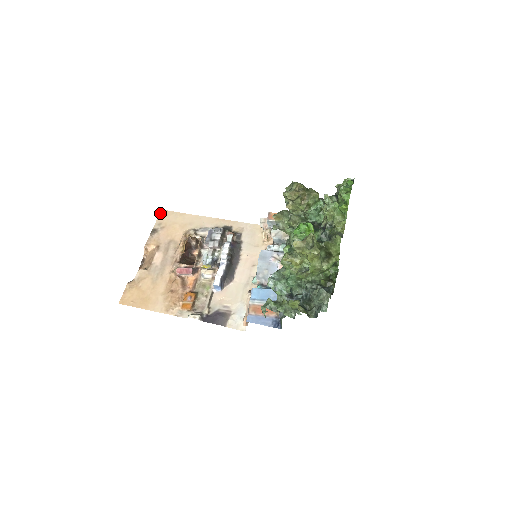
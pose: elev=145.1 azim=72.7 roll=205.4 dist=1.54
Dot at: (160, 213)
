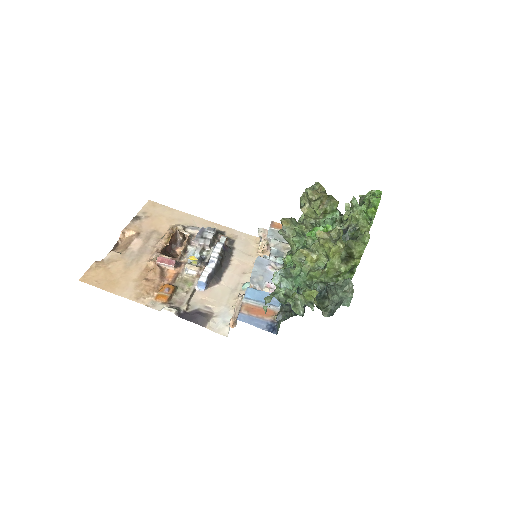
Dot at: (147, 203)
